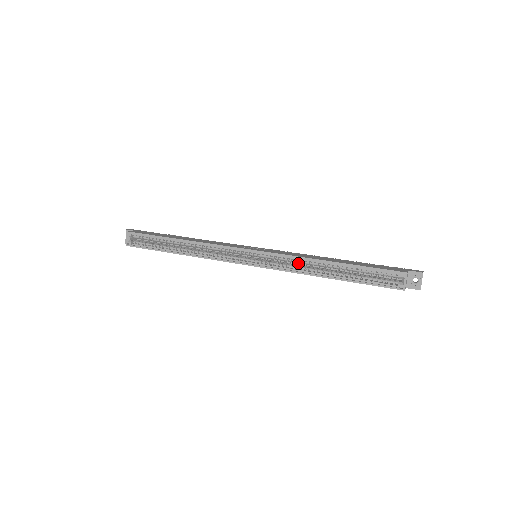
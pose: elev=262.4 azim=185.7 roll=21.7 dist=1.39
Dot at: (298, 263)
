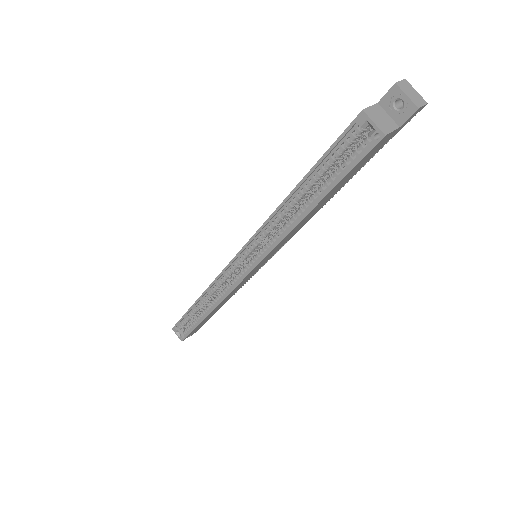
Dot at: (276, 228)
